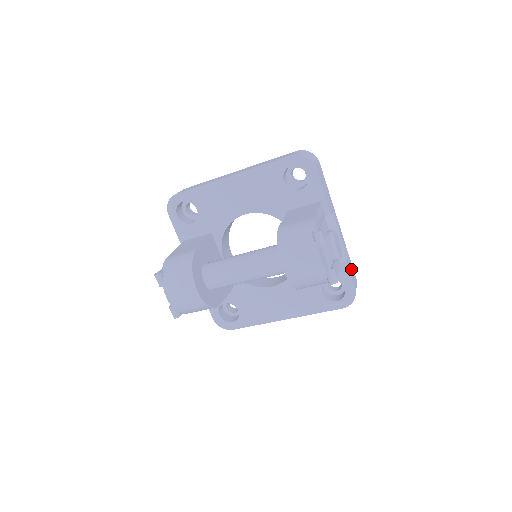
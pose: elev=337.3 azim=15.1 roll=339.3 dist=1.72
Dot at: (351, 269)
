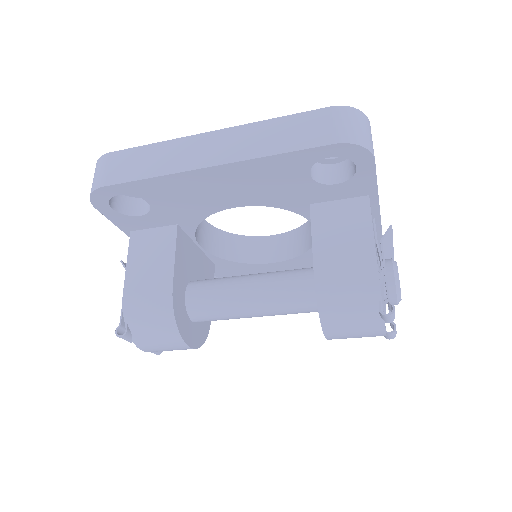
Dot at: occluded
